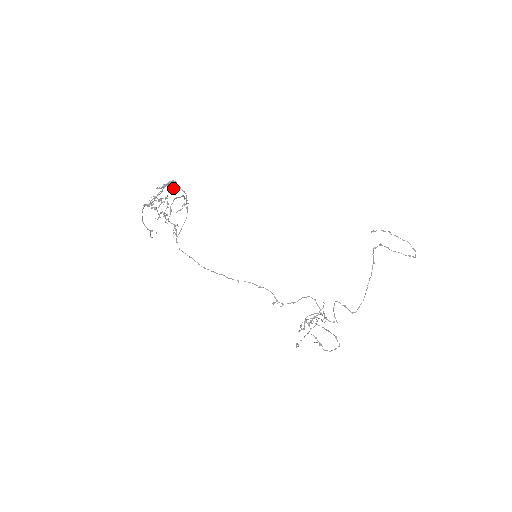
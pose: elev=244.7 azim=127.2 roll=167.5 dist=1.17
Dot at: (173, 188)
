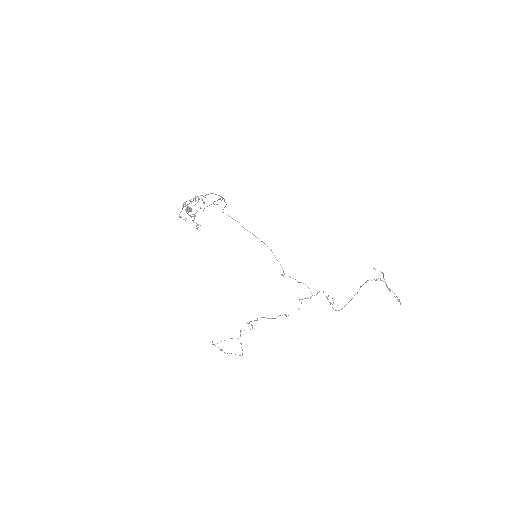
Dot at: occluded
